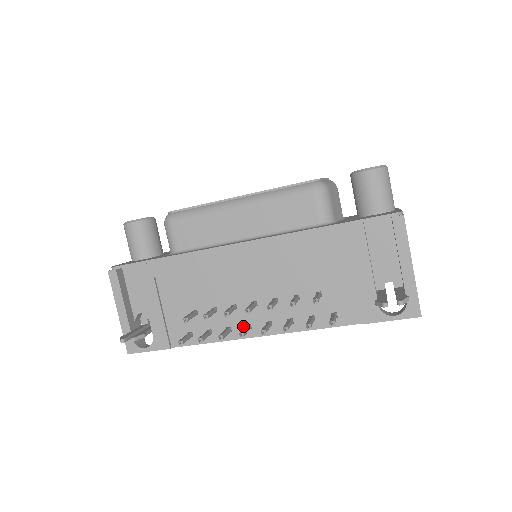
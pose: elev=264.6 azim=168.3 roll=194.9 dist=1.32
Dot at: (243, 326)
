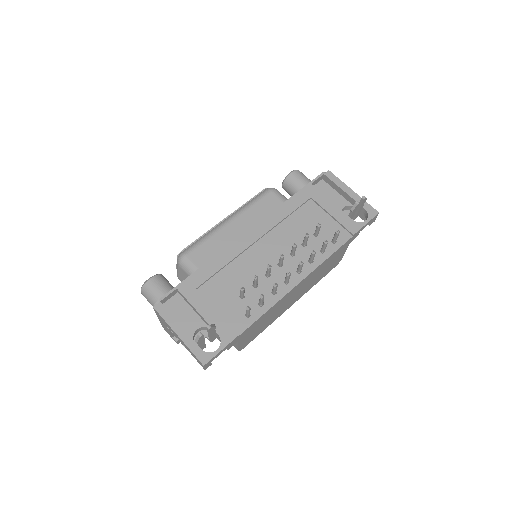
Dot at: (282, 284)
